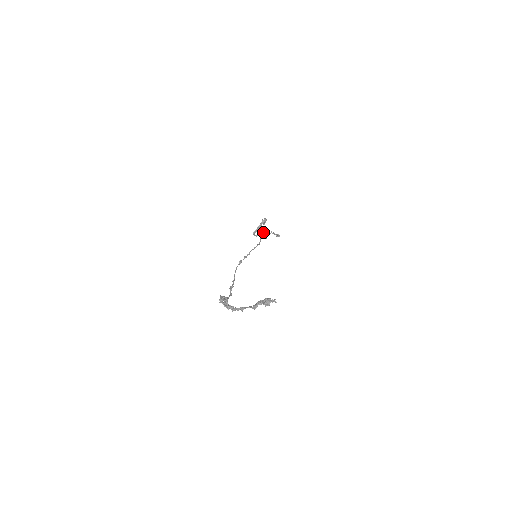
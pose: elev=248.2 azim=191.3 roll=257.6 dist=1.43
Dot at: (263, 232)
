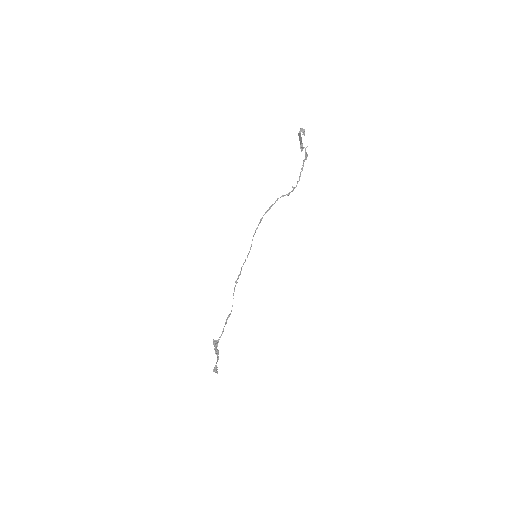
Dot at: (260, 221)
